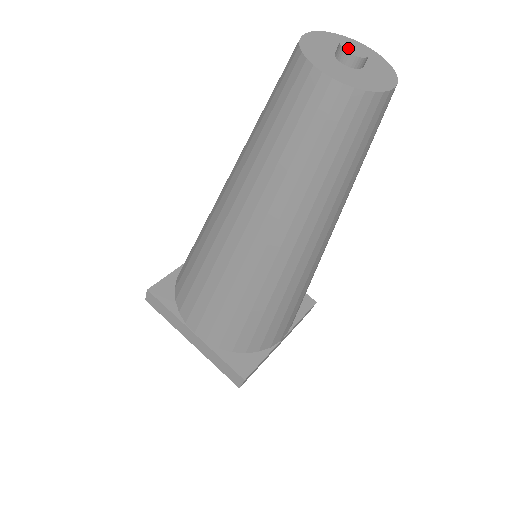
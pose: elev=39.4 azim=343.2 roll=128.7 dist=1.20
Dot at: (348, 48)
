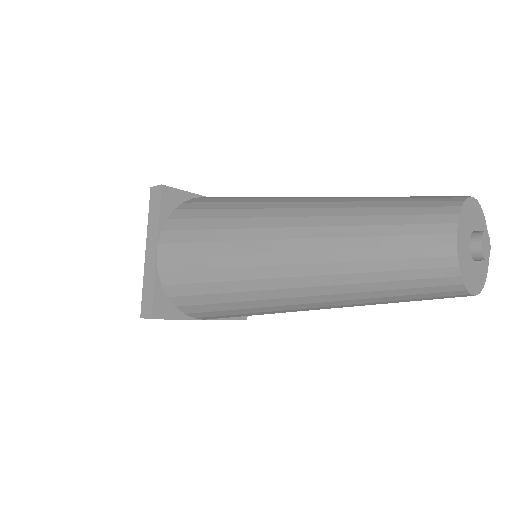
Dot at: (485, 252)
